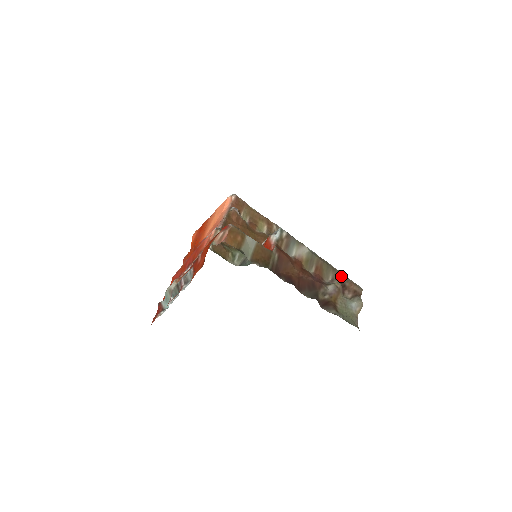
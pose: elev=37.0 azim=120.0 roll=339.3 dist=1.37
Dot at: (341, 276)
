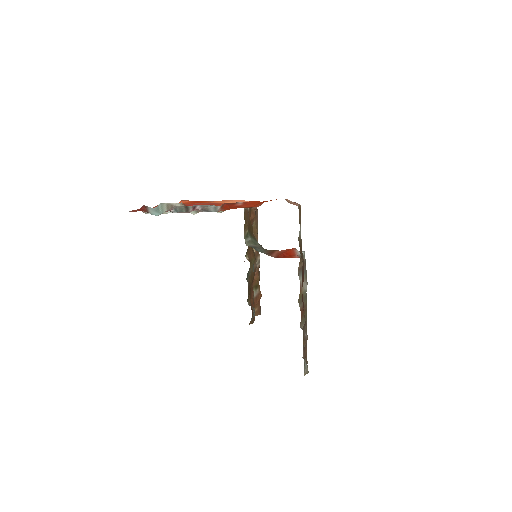
Dot at: occluded
